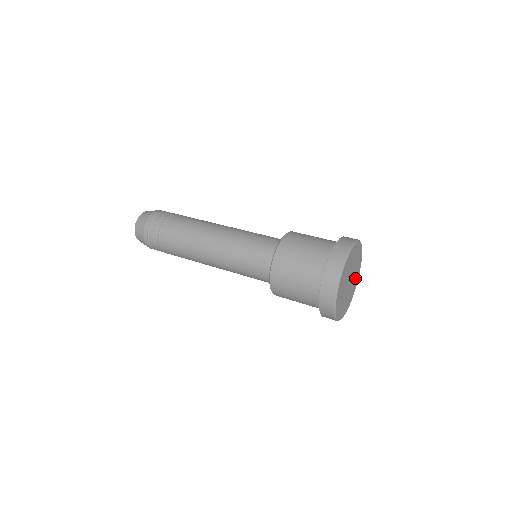
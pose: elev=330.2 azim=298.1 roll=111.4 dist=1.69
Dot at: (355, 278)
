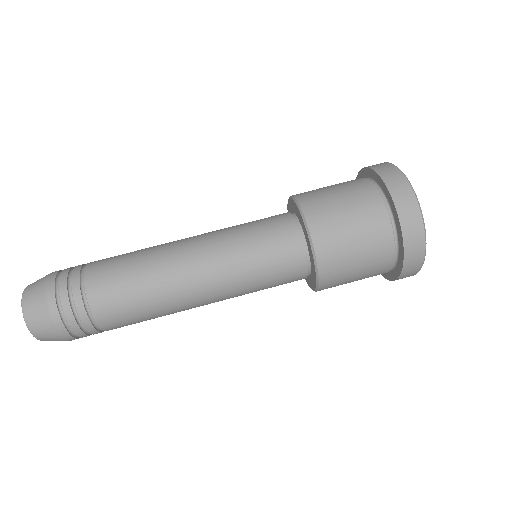
Dot at: occluded
